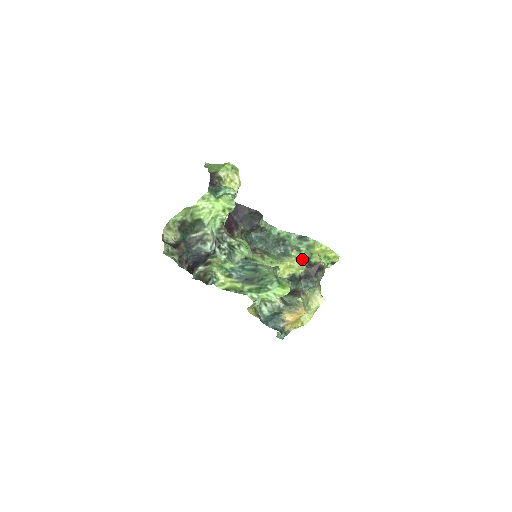
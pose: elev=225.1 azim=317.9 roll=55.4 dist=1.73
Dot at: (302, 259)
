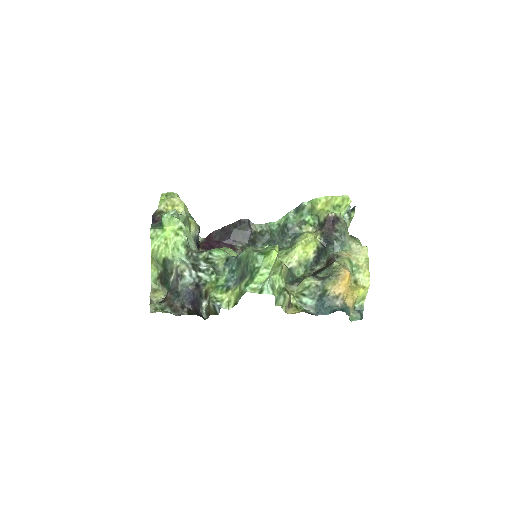
Dot at: (316, 228)
